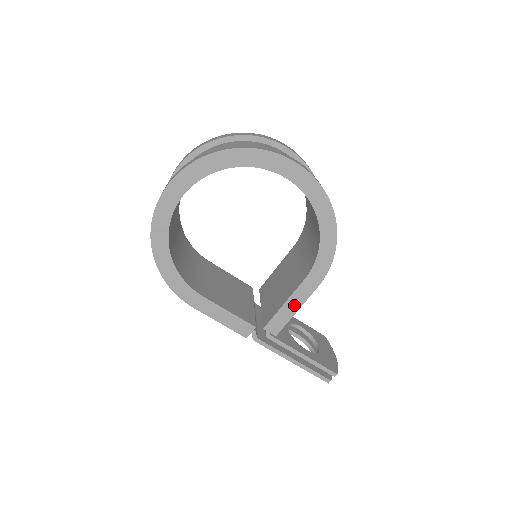
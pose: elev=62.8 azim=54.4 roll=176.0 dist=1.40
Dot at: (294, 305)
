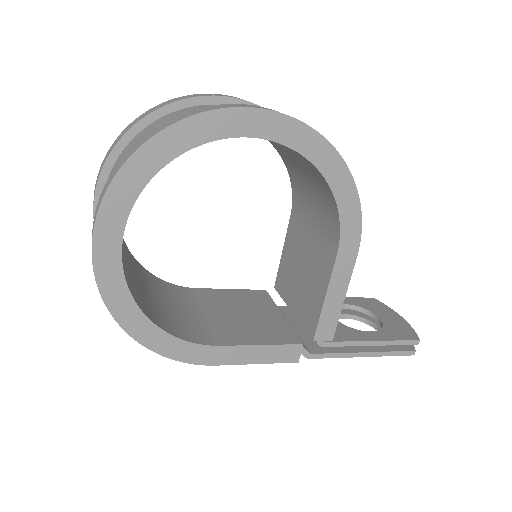
Dot at: (338, 293)
